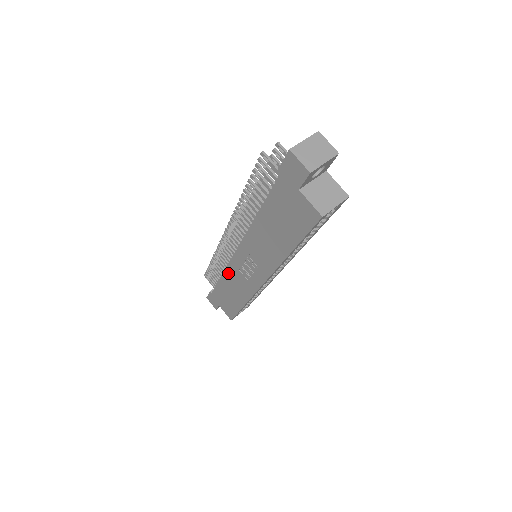
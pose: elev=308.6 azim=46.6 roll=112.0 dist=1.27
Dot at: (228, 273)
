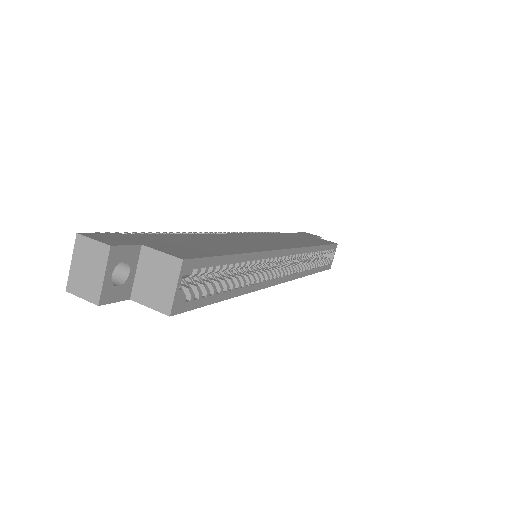
Dot at: occluded
